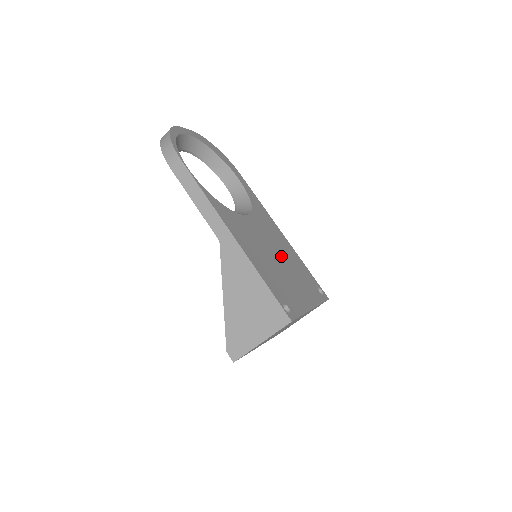
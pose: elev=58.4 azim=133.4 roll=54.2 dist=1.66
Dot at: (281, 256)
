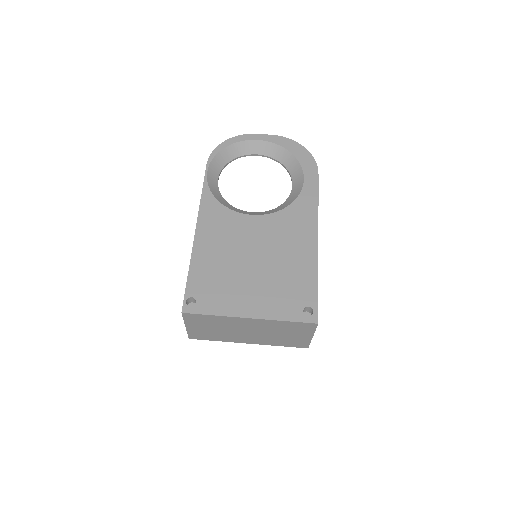
Dot at: (268, 260)
